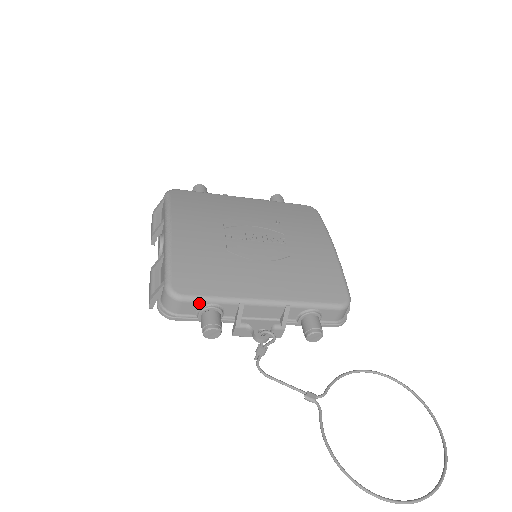
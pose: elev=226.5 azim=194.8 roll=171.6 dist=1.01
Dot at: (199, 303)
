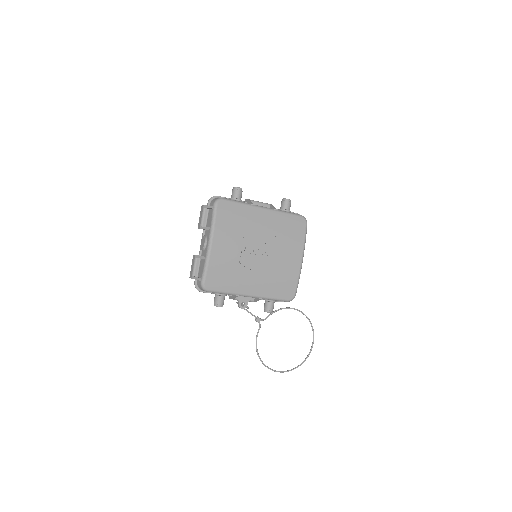
Dot at: (216, 293)
